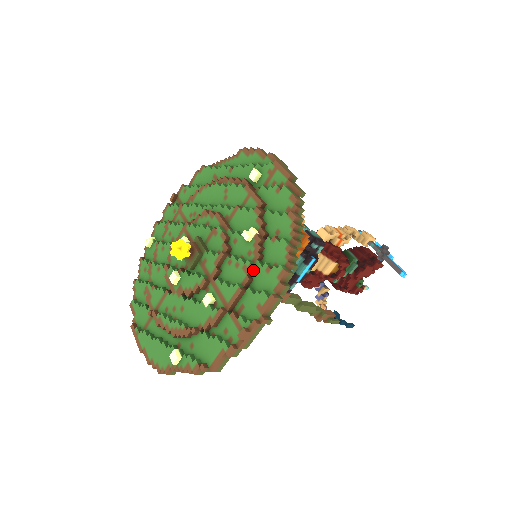
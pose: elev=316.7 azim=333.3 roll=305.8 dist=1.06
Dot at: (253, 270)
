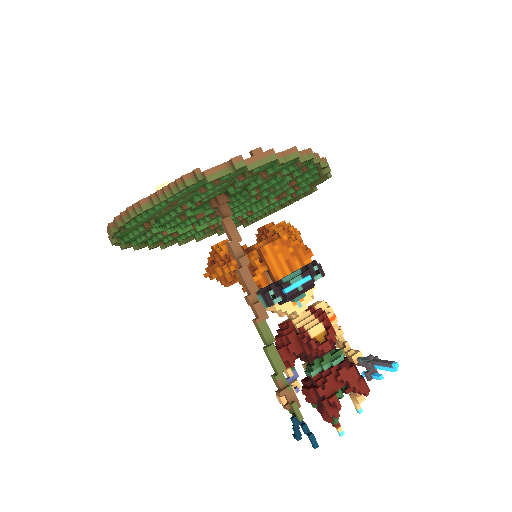
Dot at: occluded
